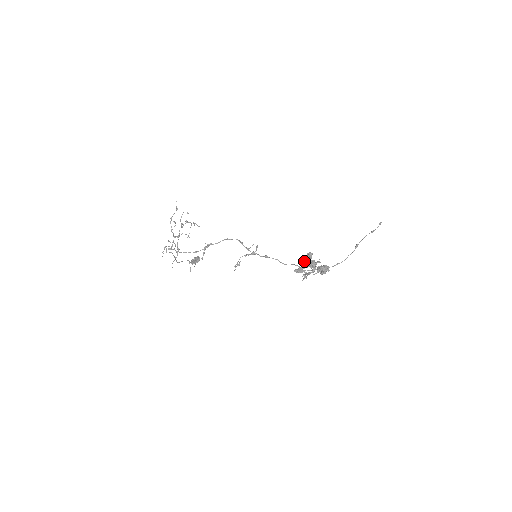
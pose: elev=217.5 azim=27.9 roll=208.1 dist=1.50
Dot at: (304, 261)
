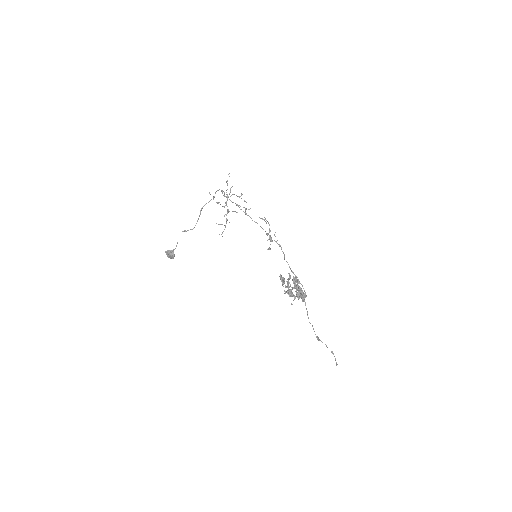
Dot at: (296, 277)
